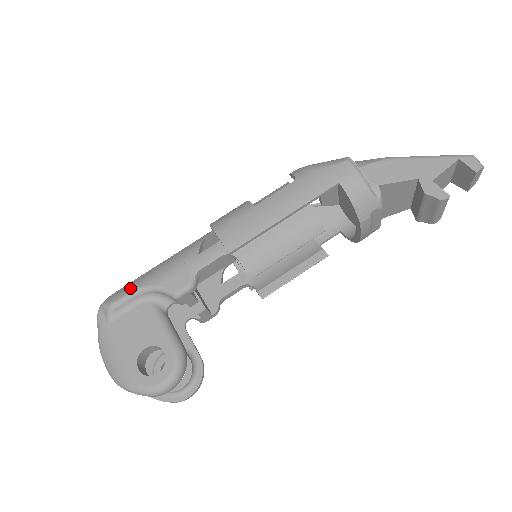
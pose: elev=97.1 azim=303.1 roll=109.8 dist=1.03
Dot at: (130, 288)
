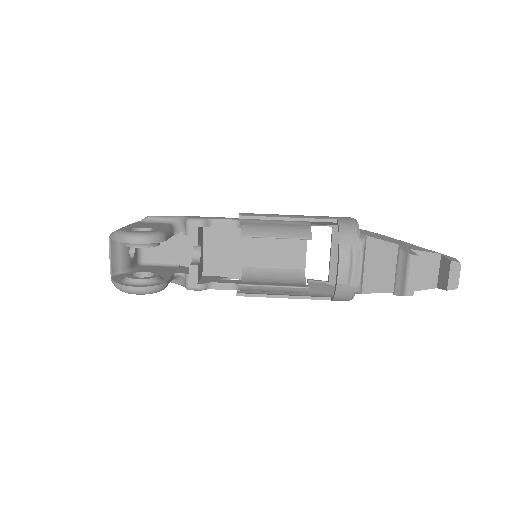
Dot at: occluded
